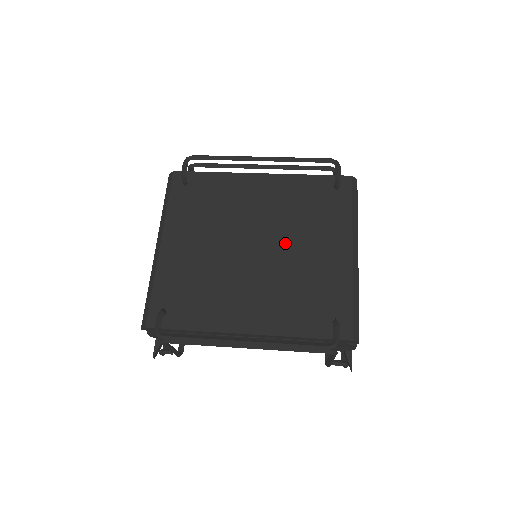
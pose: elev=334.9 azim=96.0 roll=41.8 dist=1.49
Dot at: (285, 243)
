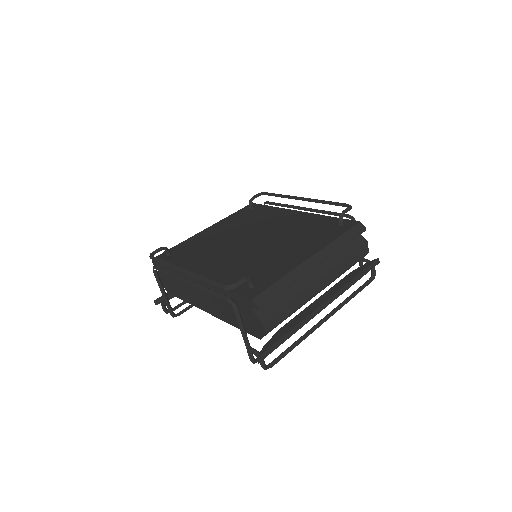
Dot at: (272, 243)
